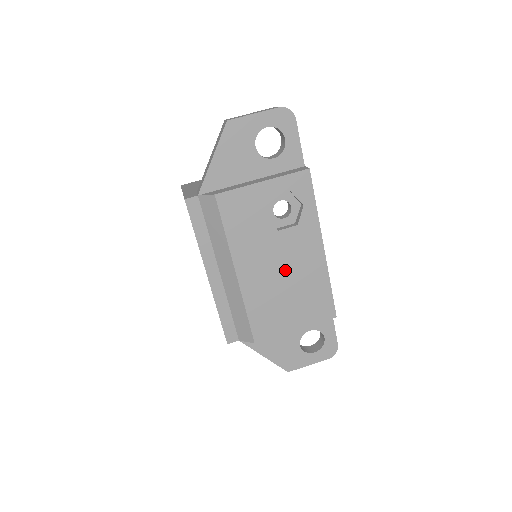
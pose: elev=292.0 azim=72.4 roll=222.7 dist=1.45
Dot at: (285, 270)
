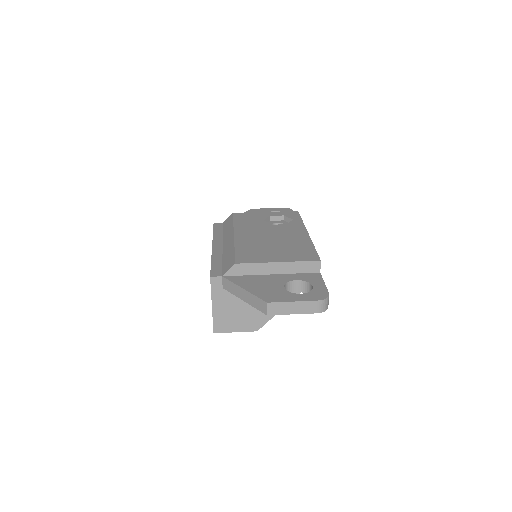
Dot at: (274, 237)
